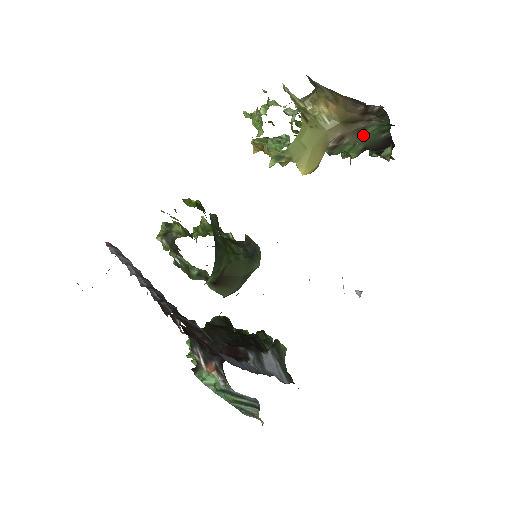
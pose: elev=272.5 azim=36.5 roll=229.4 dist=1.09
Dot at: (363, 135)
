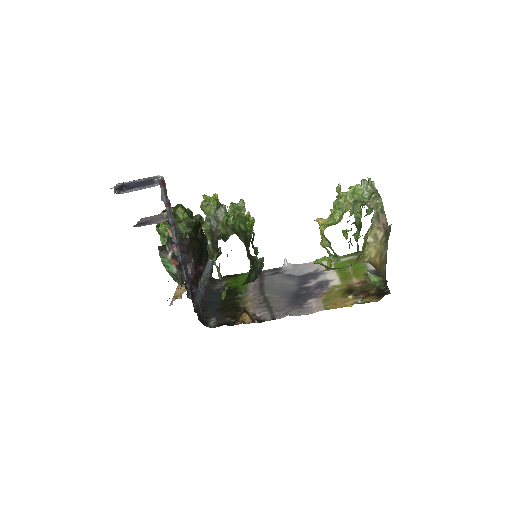
Dot at: occluded
